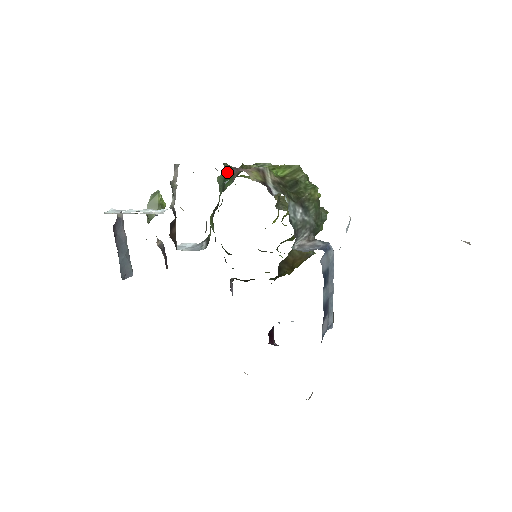
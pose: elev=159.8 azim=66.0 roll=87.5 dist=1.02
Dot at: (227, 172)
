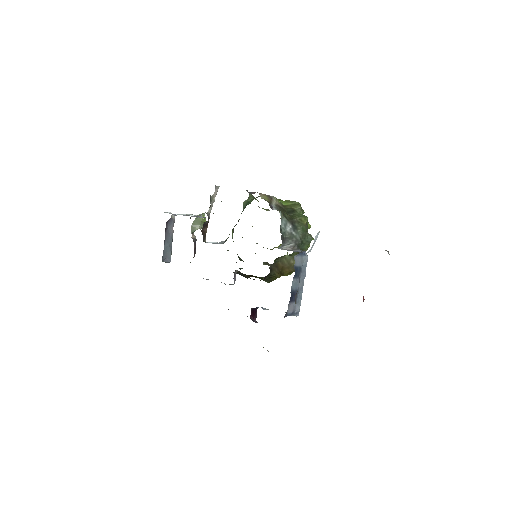
Dot at: (250, 199)
